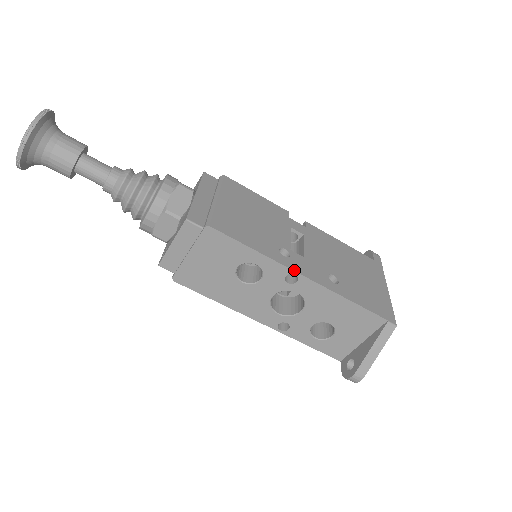
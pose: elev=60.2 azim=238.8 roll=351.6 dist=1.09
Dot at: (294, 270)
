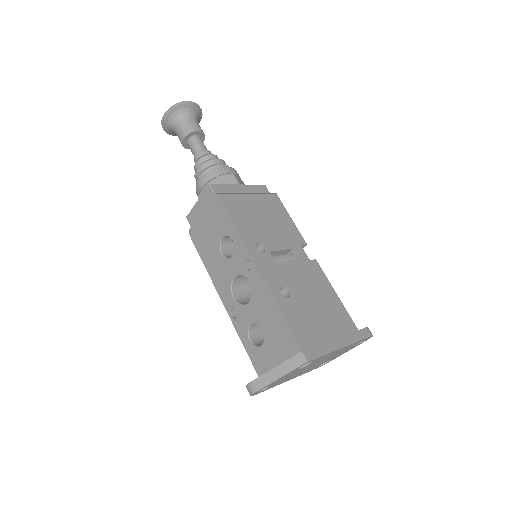
Dot at: (252, 257)
